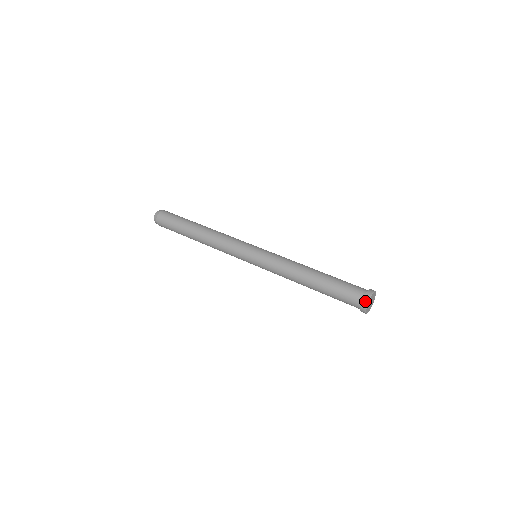
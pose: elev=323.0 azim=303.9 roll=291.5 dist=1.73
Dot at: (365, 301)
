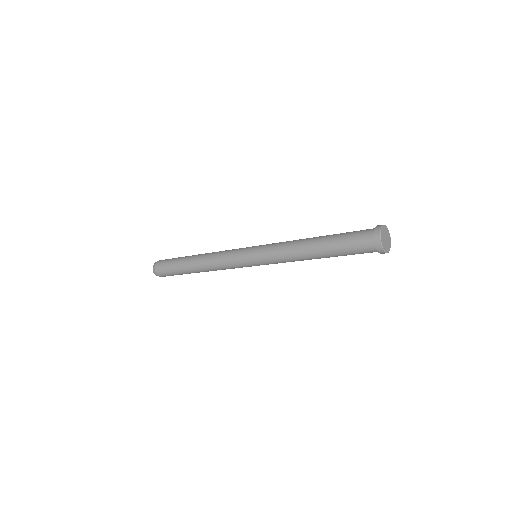
Dot at: occluded
